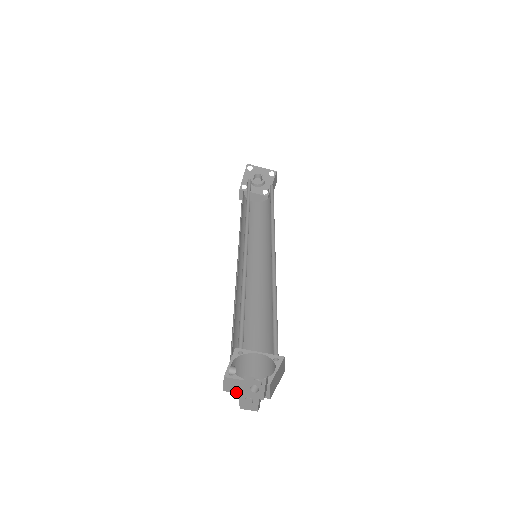
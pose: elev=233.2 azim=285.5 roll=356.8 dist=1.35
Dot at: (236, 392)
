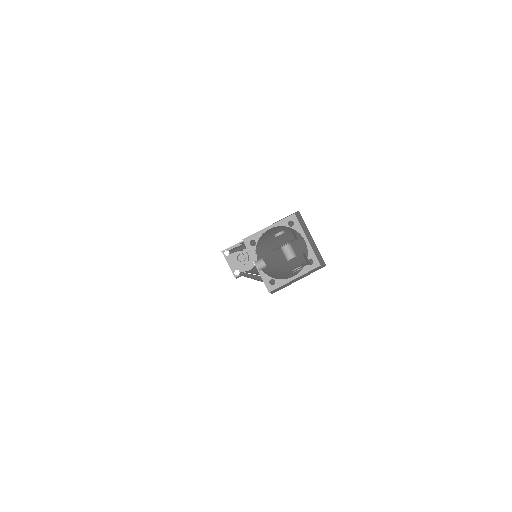
Dot at: occluded
